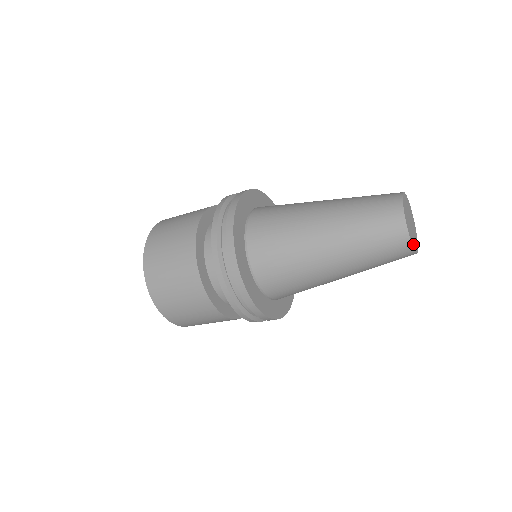
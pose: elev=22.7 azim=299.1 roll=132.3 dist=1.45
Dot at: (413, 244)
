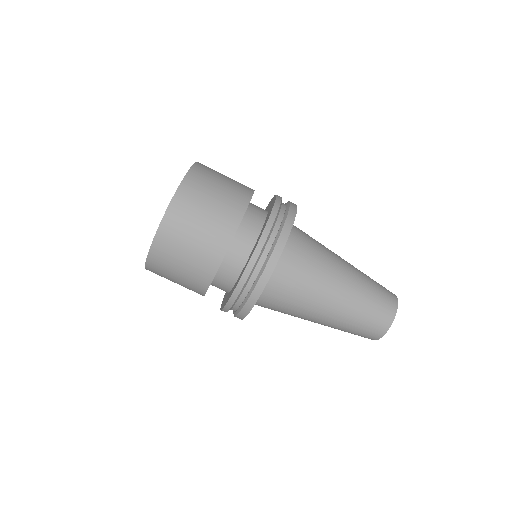
Dot at: occluded
